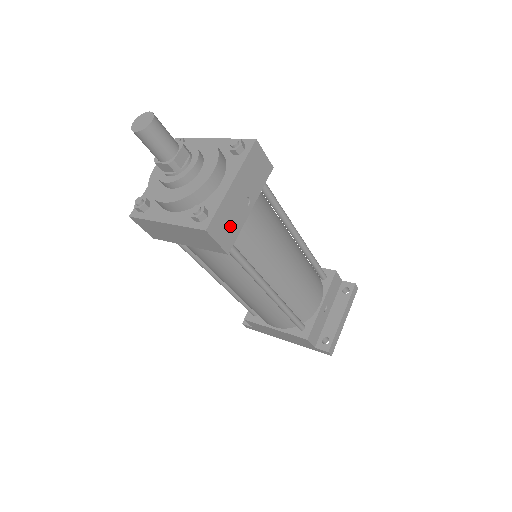
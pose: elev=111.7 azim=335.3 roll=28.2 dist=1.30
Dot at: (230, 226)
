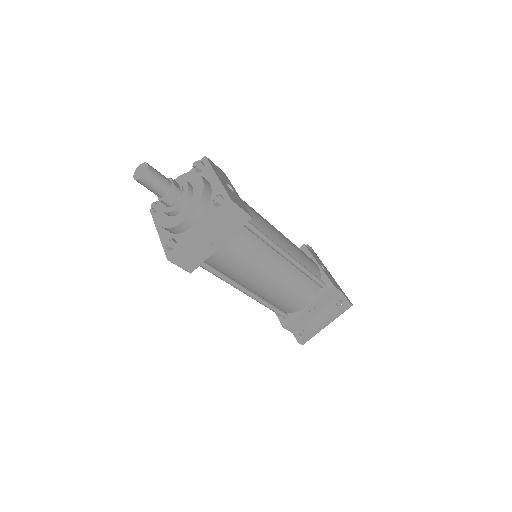
Dot at: (194, 257)
